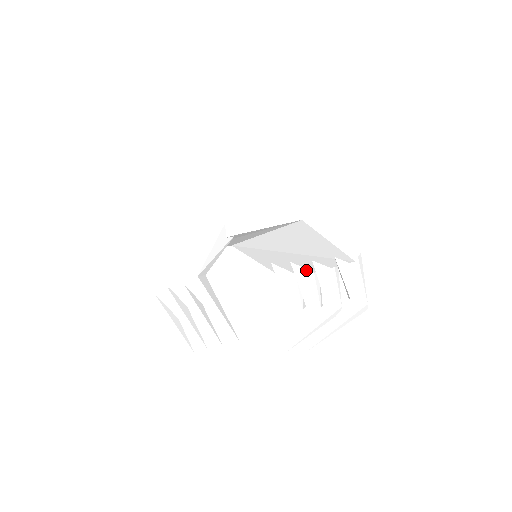
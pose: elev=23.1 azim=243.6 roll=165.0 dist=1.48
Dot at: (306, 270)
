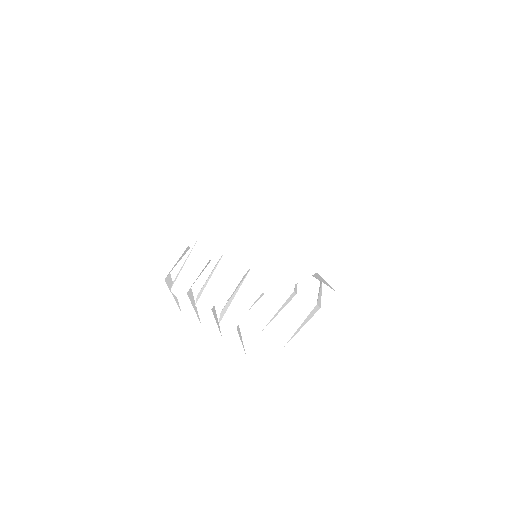
Dot at: occluded
